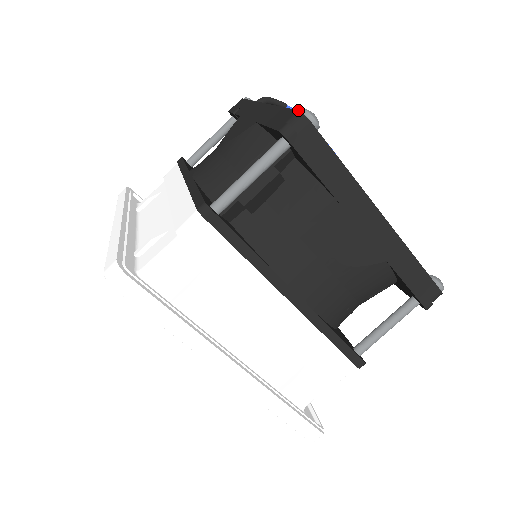
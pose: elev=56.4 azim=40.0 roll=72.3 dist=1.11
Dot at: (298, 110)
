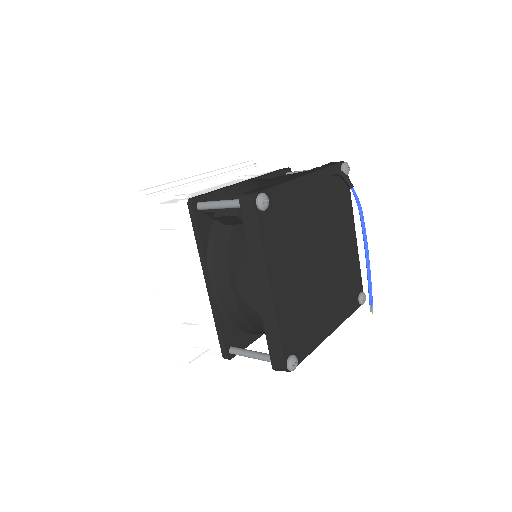
Dot at: (258, 192)
